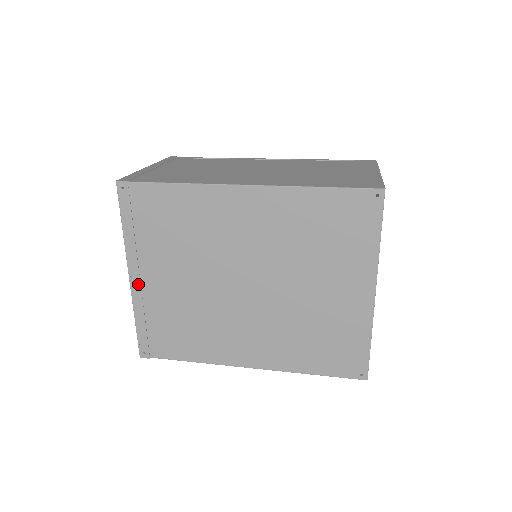
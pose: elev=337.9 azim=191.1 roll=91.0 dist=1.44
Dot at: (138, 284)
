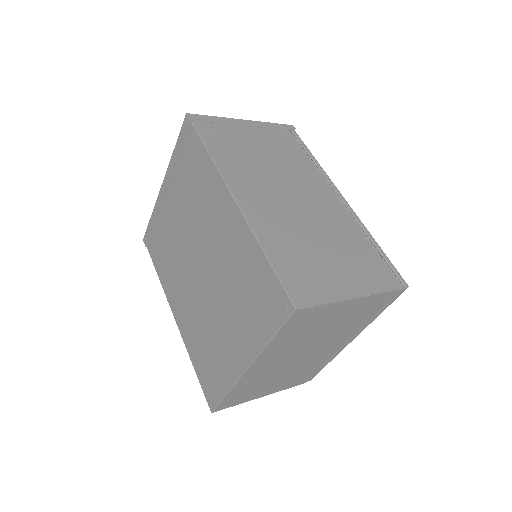
Dot at: (163, 195)
